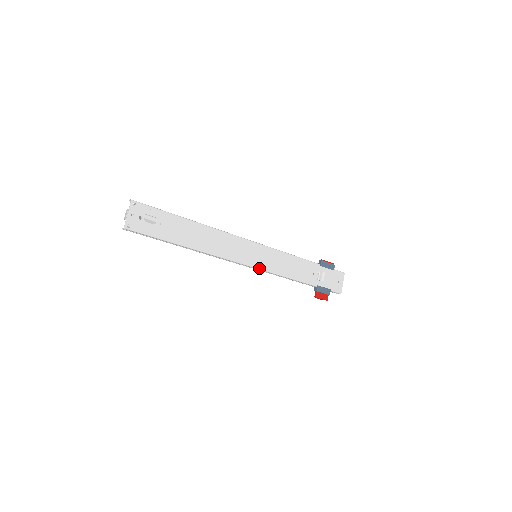
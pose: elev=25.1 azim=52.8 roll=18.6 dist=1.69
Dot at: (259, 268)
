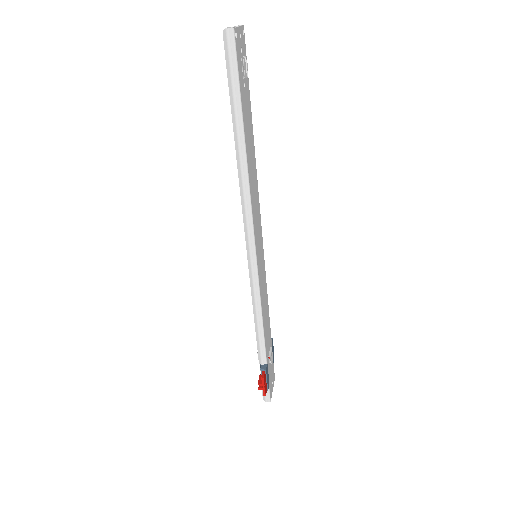
Dot at: (258, 271)
